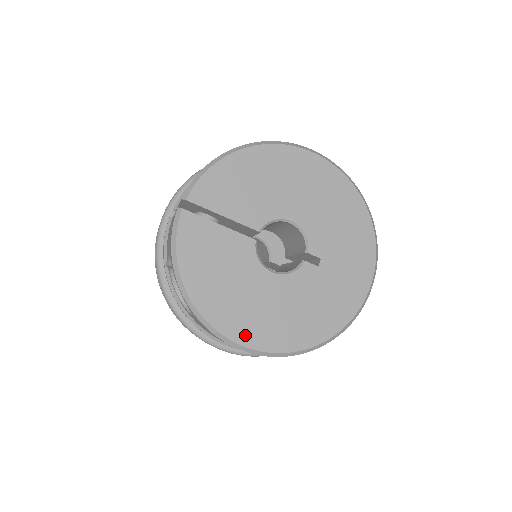
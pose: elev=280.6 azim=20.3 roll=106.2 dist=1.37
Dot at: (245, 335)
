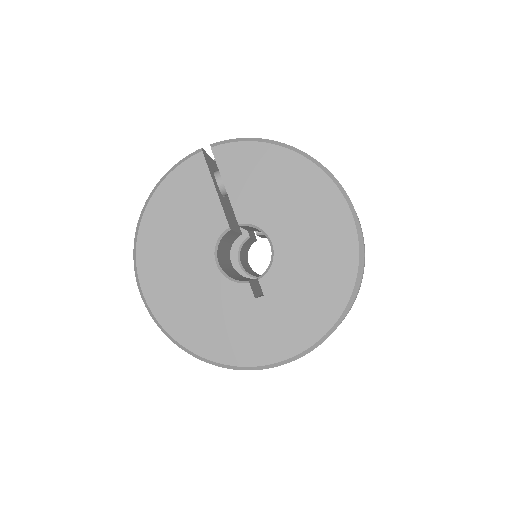
Dot at: (150, 283)
